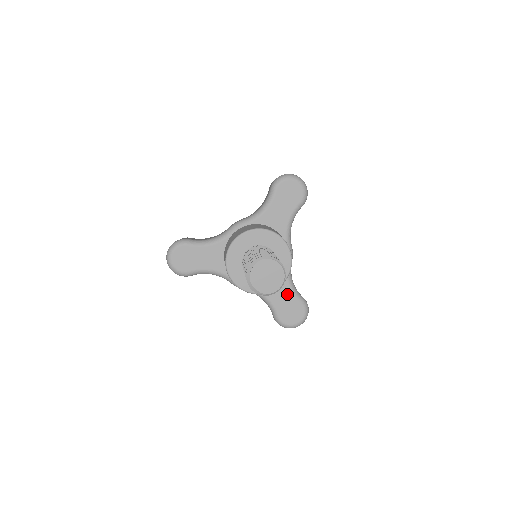
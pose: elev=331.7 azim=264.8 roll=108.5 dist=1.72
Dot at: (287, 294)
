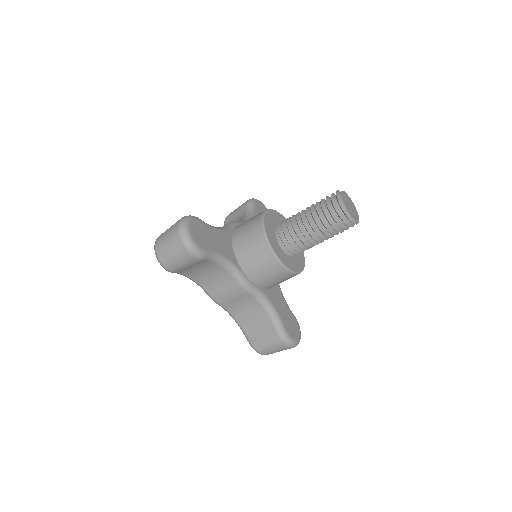
Dot at: (284, 304)
